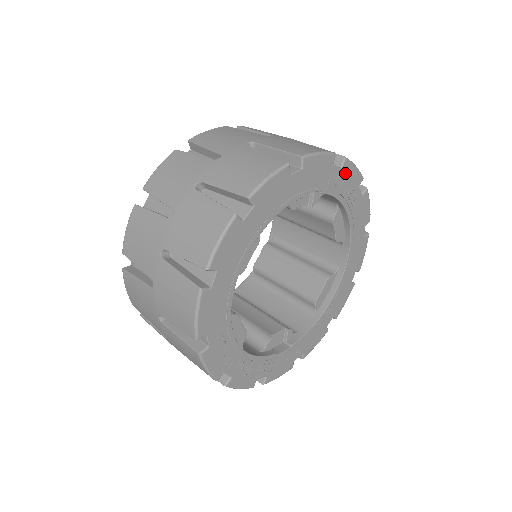
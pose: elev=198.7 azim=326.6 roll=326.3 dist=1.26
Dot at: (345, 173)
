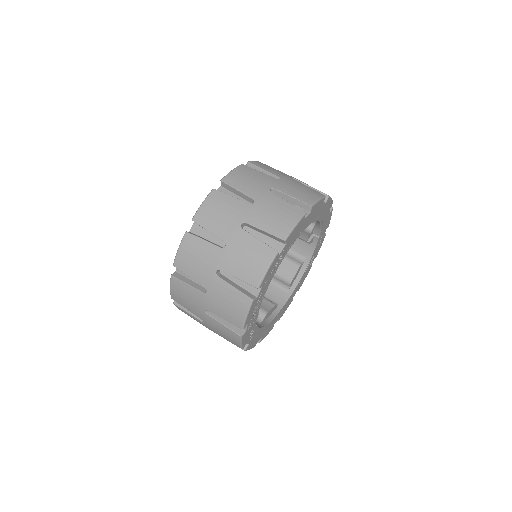
Dot at: (321, 242)
